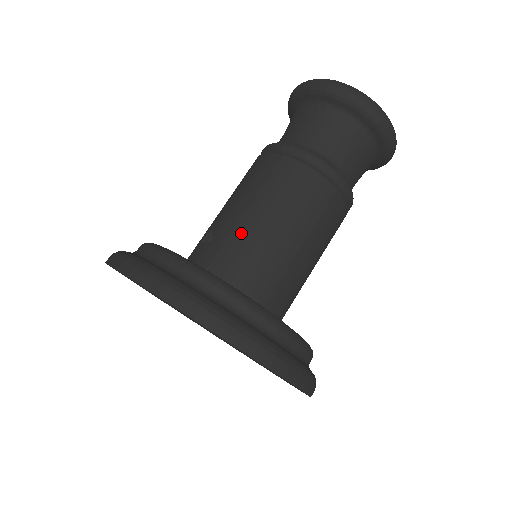
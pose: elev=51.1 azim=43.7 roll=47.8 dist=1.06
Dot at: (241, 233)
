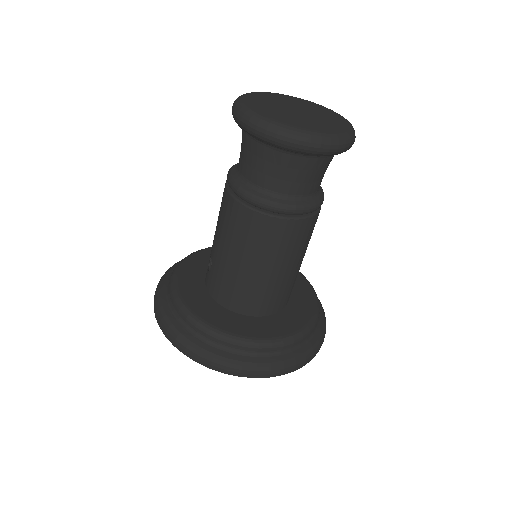
Dot at: (224, 270)
